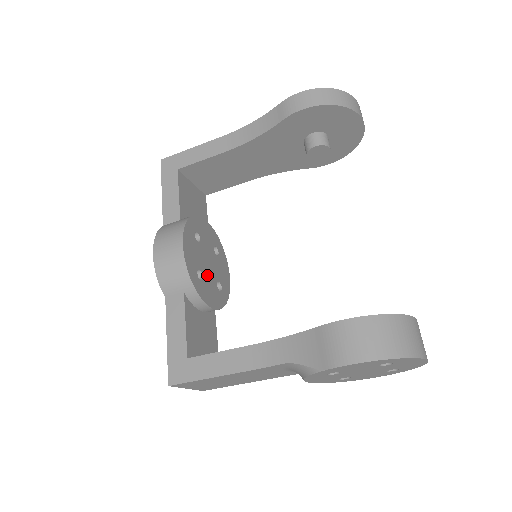
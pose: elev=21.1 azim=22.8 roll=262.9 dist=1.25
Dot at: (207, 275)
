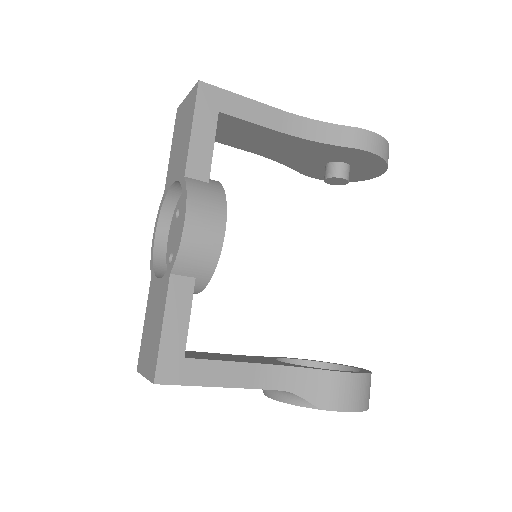
Dot at: occluded
